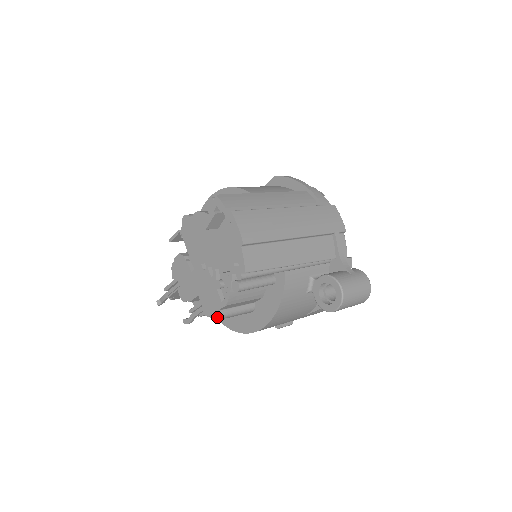
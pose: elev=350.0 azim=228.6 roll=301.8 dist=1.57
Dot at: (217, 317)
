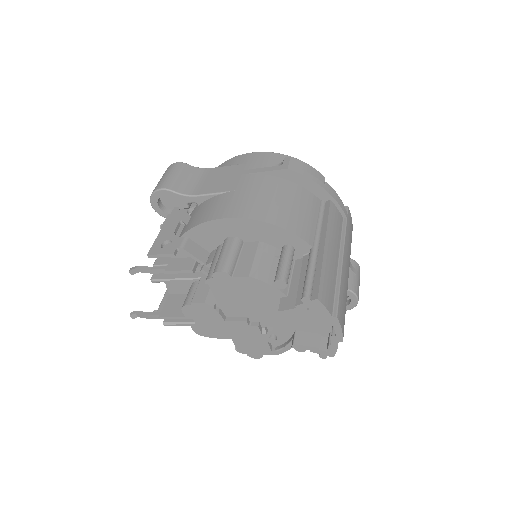
Dot at: (259, 358)
